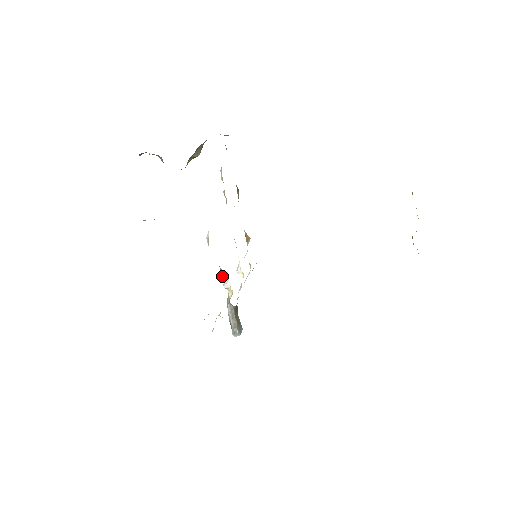
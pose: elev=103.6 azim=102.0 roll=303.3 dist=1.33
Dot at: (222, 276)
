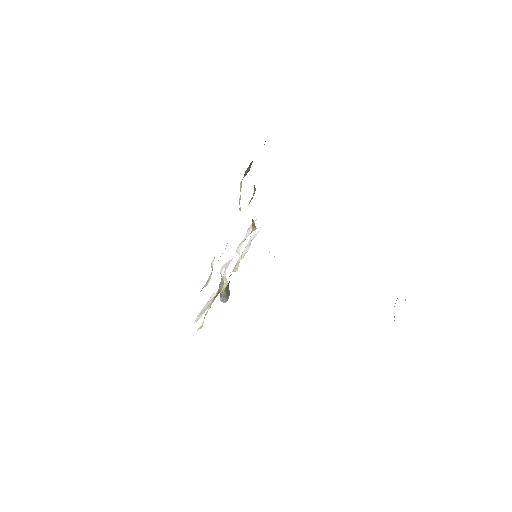
Dot at: (219, 288)
